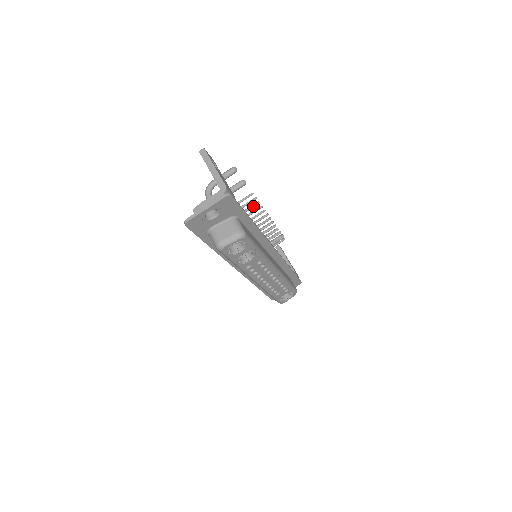
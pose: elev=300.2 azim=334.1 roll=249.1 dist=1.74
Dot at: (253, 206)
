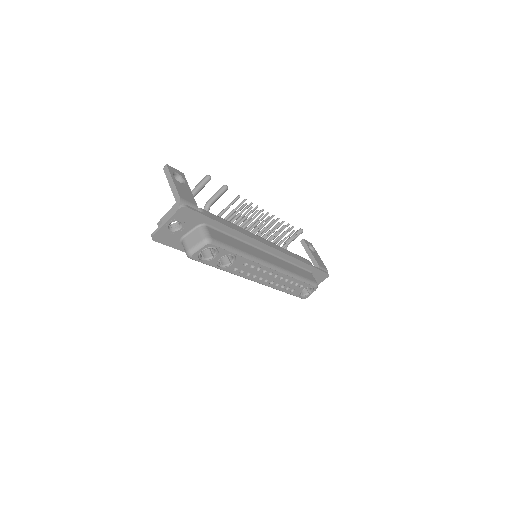
Dot at: (241, 208)
